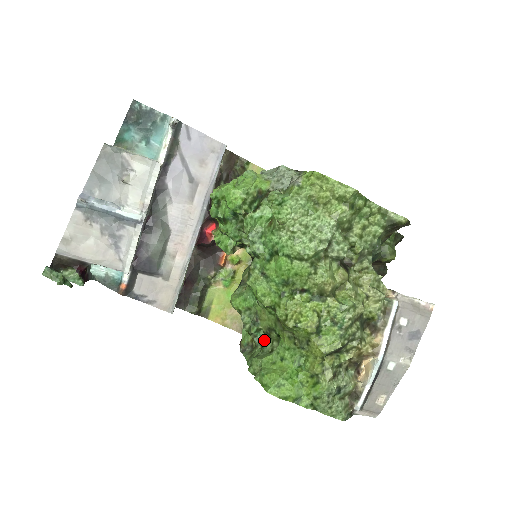
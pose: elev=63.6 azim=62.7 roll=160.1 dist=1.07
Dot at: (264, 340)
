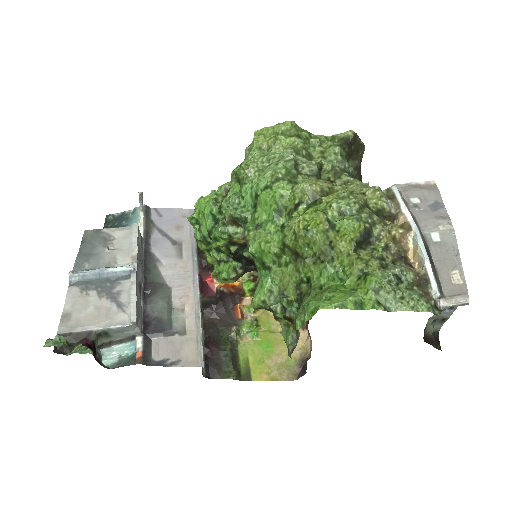
Dot at: (300, 305)
